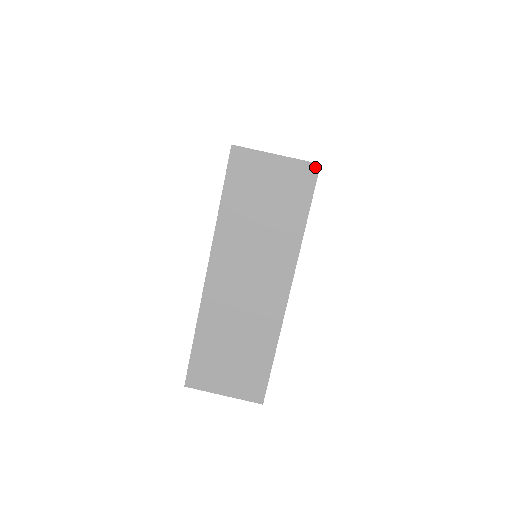
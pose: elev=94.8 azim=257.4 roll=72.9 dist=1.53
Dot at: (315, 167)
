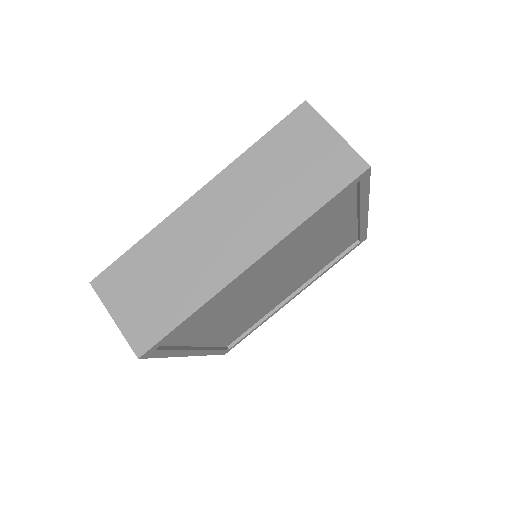
Dot at: (364, 166)
